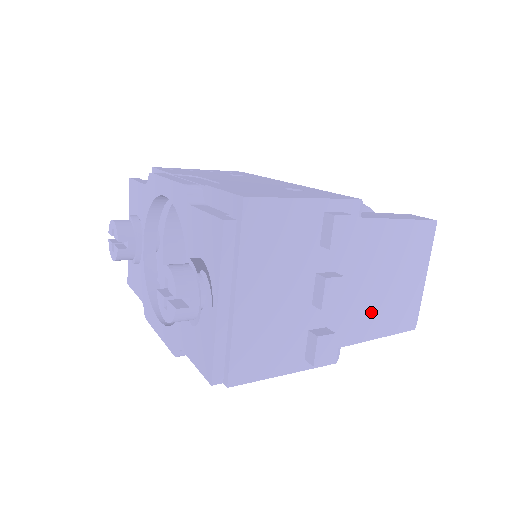
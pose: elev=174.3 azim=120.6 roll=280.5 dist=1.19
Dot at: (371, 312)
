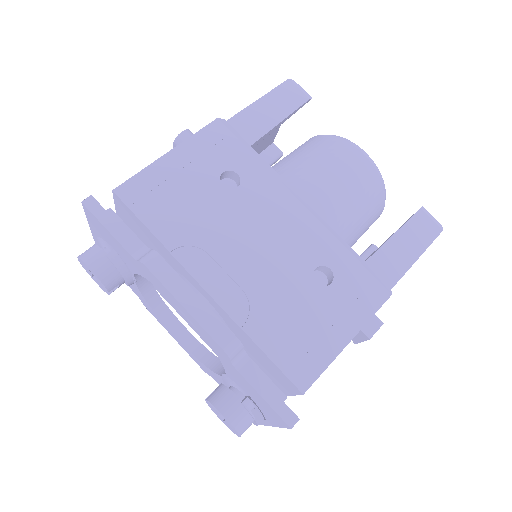
Dot at: occluded
